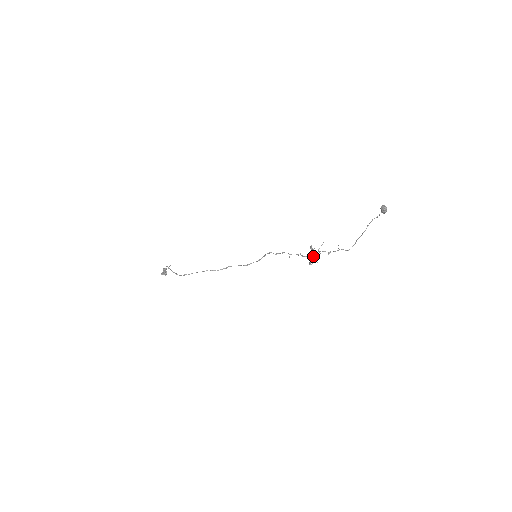
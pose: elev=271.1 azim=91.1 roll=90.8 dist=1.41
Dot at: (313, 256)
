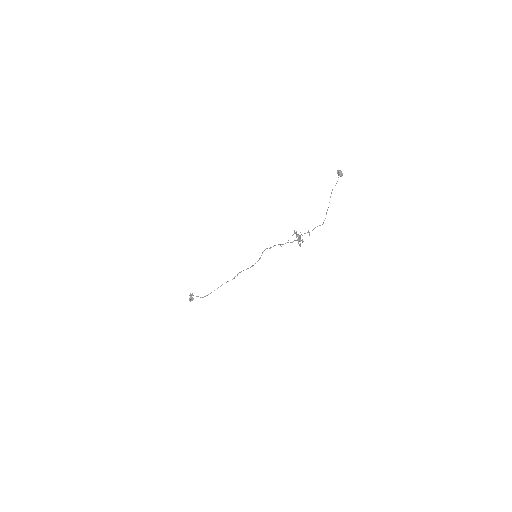
Dot at: occluded
